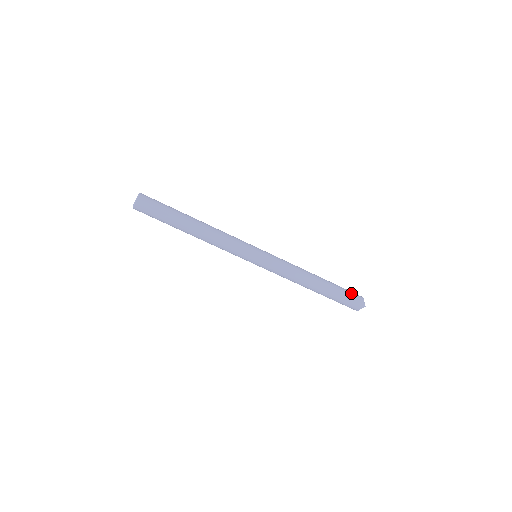
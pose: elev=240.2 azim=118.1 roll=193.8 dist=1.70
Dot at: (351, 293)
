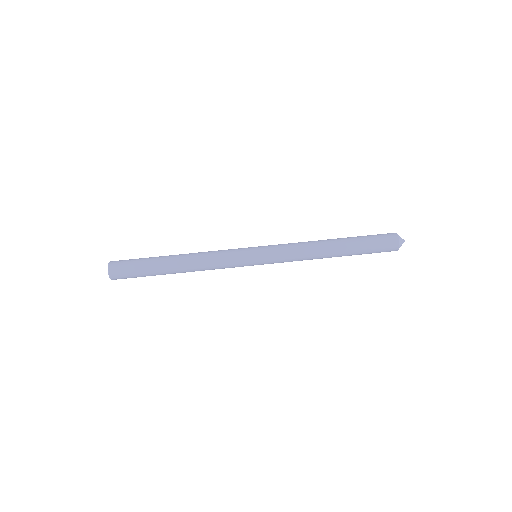
Dot at: (379, 236)
